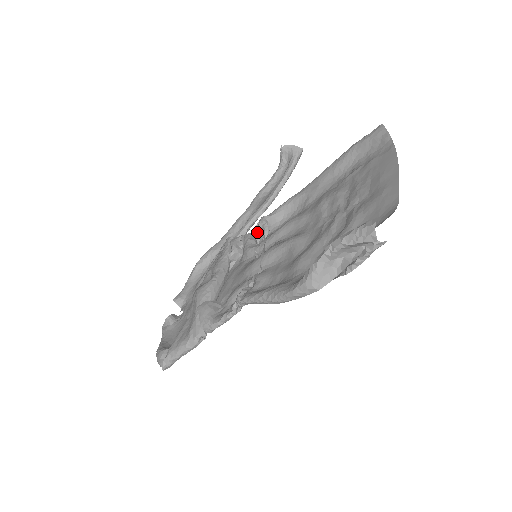
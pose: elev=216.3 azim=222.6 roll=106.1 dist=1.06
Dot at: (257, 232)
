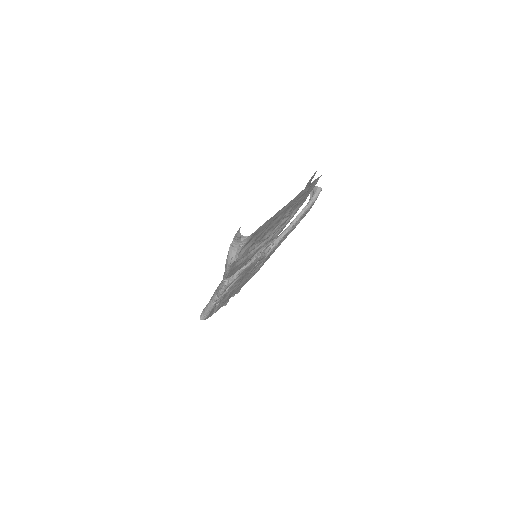
Dot at: occluded
